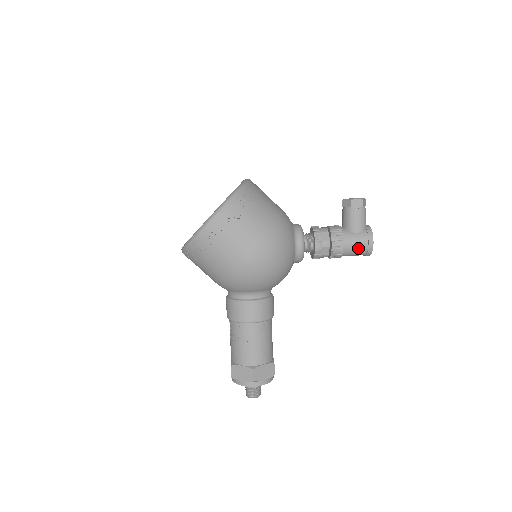
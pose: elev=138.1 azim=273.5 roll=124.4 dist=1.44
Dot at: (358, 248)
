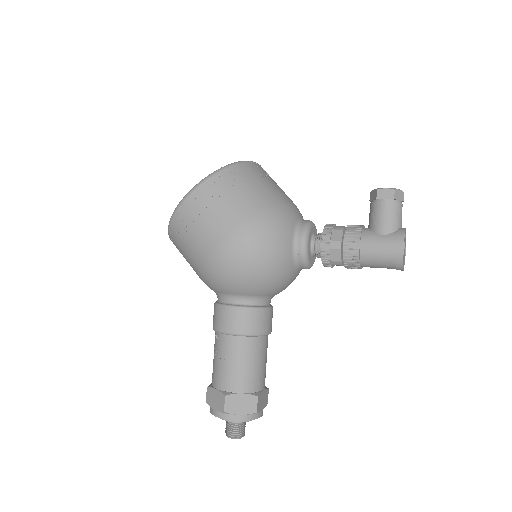
Dot at: (382, 255)
